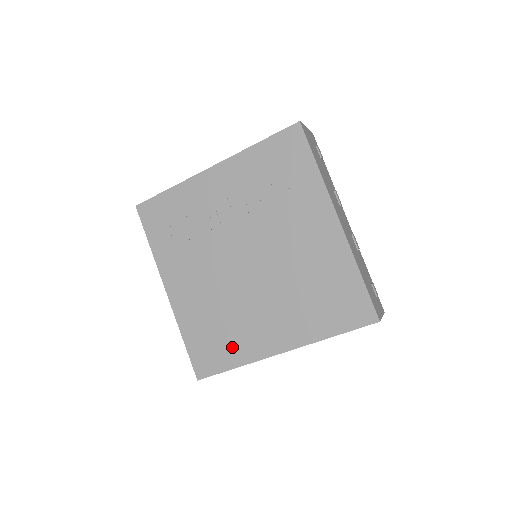
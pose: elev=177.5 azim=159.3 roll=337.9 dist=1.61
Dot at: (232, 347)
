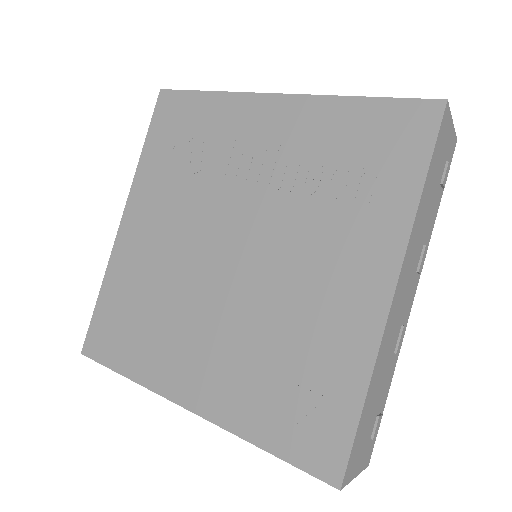
Dot at: (140, 348)
